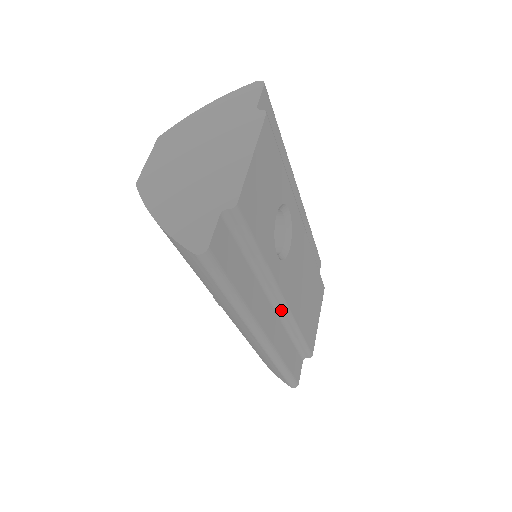
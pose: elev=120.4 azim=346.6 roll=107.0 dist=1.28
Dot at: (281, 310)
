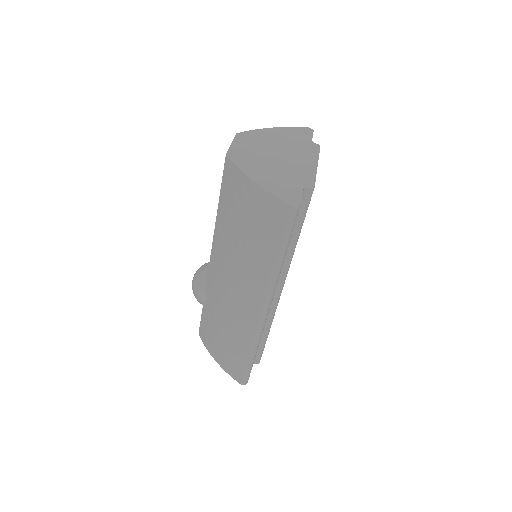
Dot at: (274, 299)
